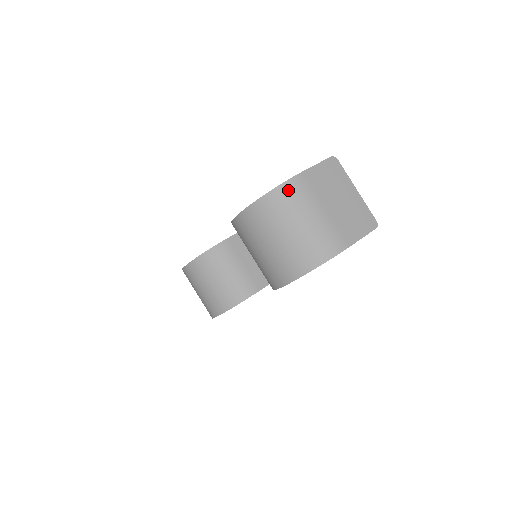
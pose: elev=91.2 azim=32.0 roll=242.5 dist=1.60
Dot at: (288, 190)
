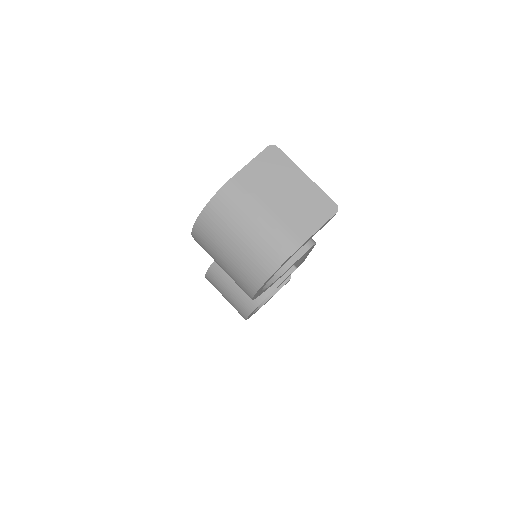
Dot at: (223, 200)
